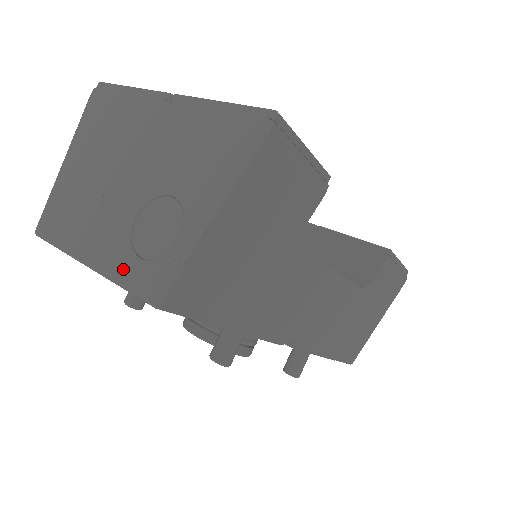
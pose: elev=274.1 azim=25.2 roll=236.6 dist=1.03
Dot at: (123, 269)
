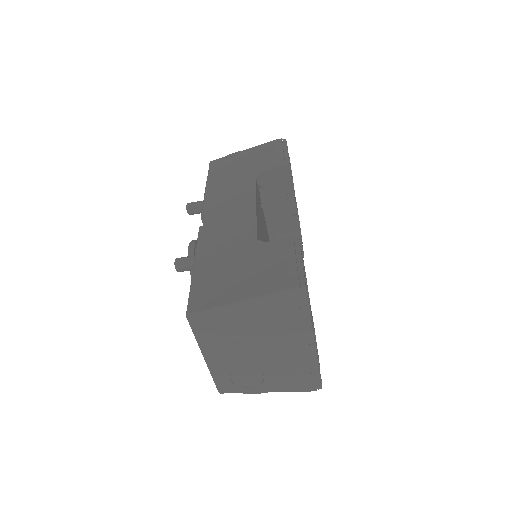
Dot at: (220, 376)
